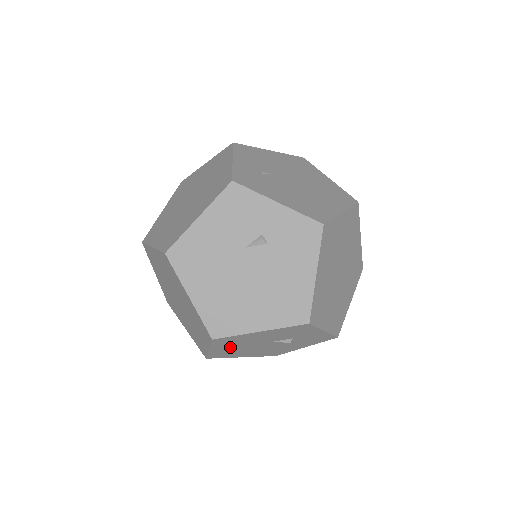
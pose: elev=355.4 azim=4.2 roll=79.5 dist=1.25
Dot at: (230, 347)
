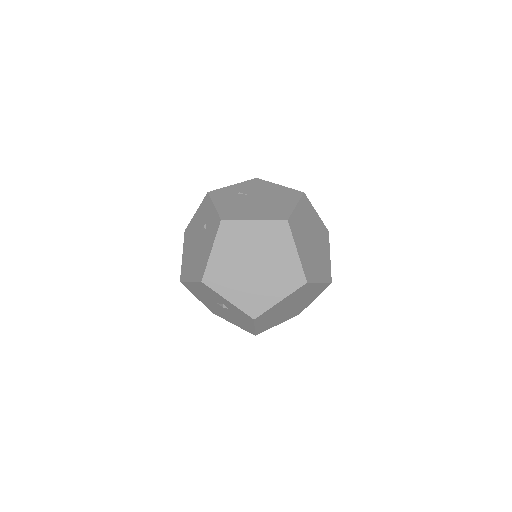
Dot at: (204, 300)
